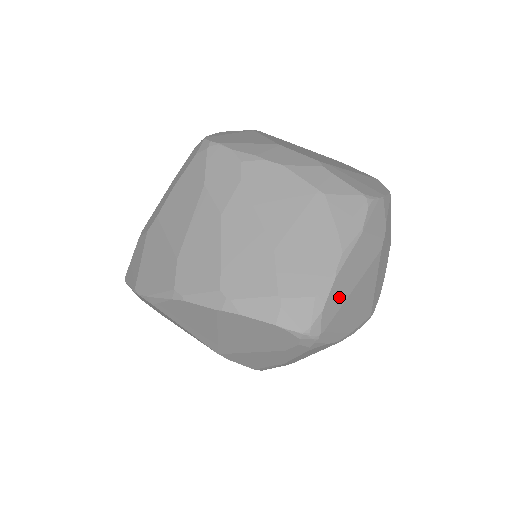
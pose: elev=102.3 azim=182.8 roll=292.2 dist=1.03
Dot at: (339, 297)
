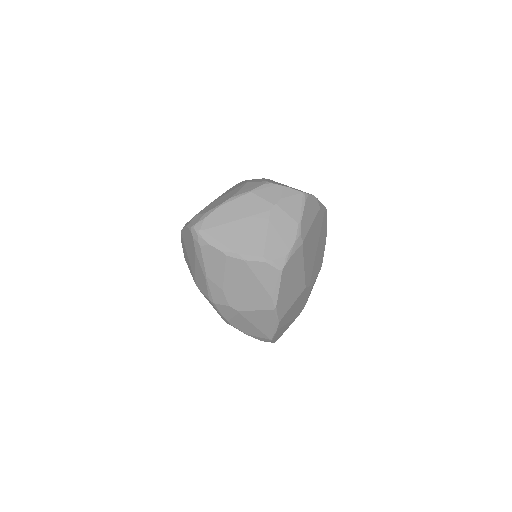
Dot at: (221, 218)
